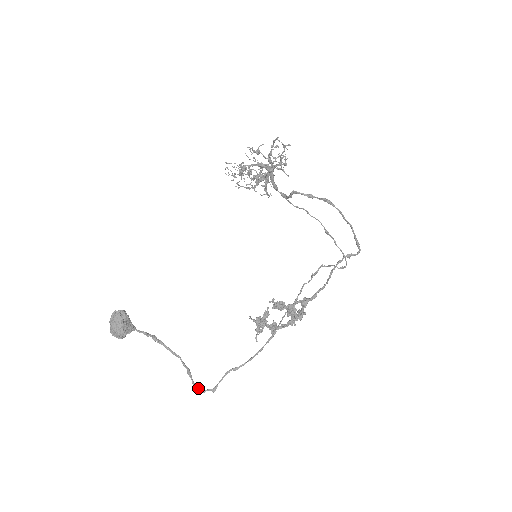
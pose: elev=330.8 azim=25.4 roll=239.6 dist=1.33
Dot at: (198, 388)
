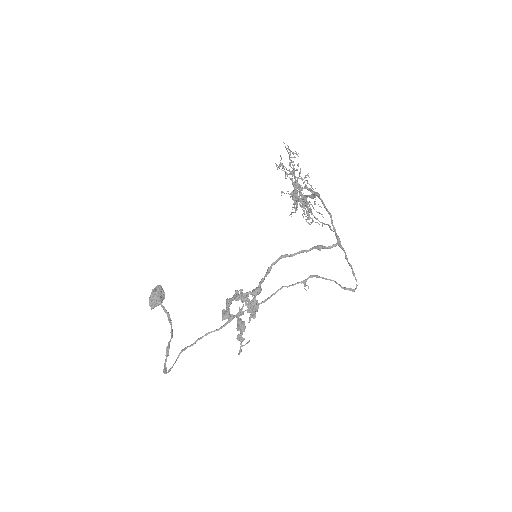
Dot at: (166, 368)
